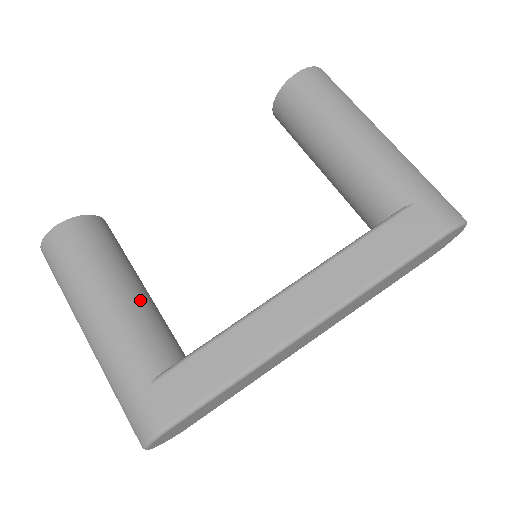
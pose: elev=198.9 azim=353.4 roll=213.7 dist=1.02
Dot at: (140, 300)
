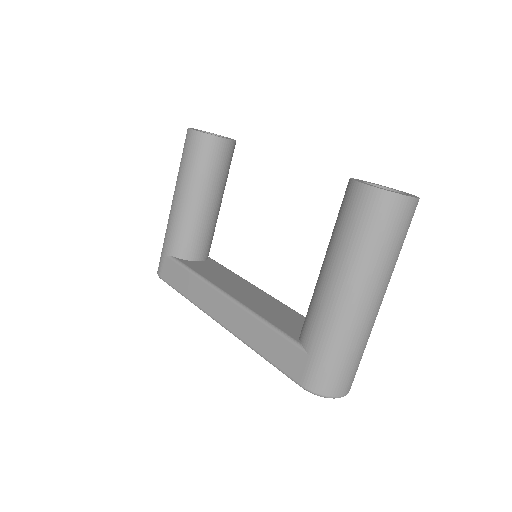
Dot at: (196, 212)
